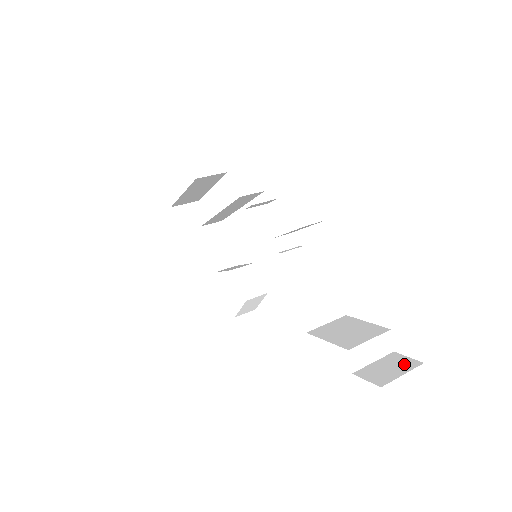
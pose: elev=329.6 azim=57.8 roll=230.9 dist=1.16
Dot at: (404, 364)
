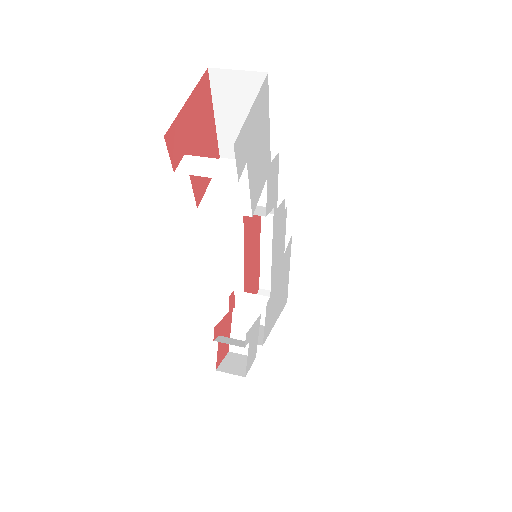
Dot at: occluded
